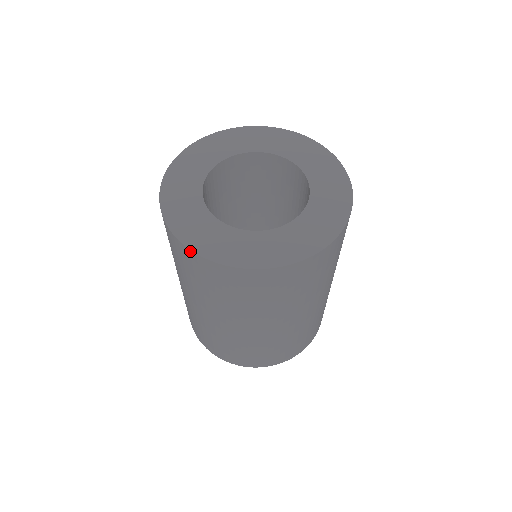
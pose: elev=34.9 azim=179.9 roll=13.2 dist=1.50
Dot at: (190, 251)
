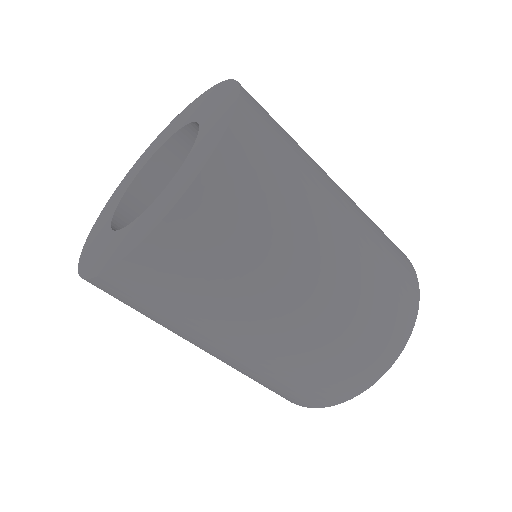
Dot at: occluded
